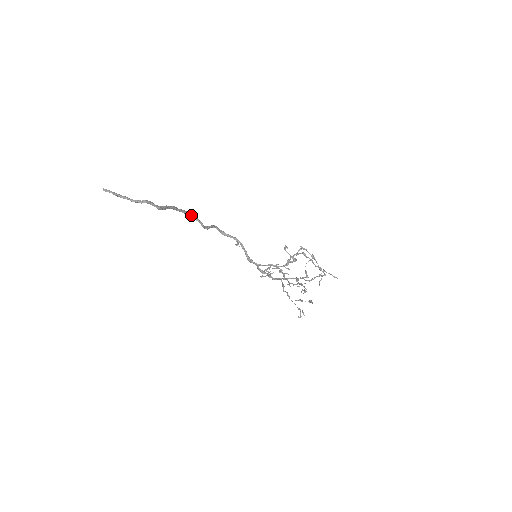
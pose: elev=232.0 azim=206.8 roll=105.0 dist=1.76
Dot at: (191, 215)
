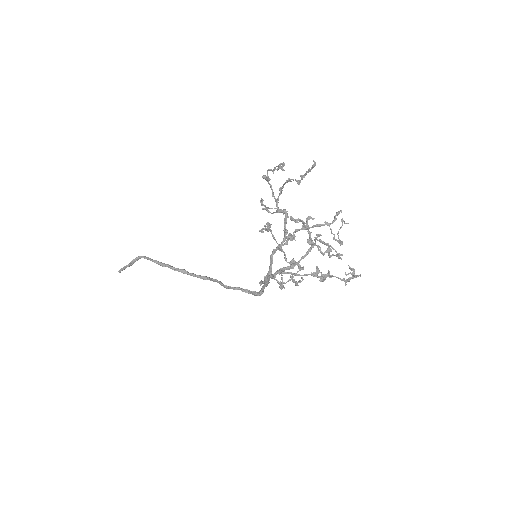
Dot at: (207, 278)
